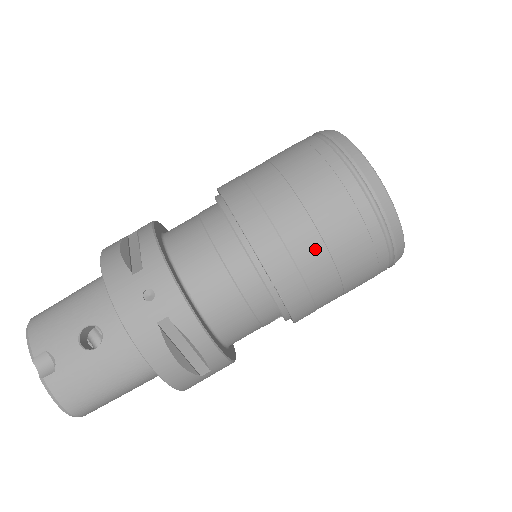
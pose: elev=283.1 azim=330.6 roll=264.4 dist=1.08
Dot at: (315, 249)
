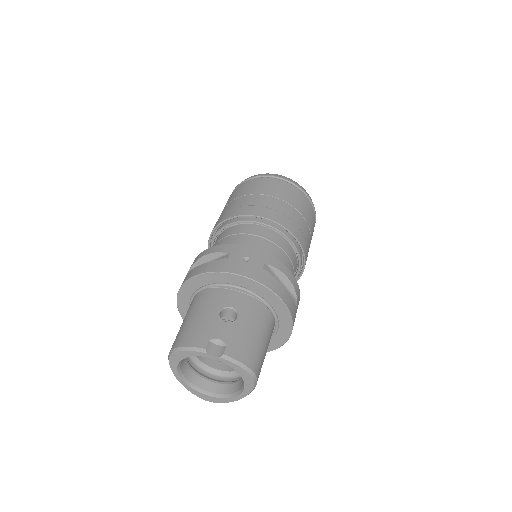
Dot at: (291, 210)
